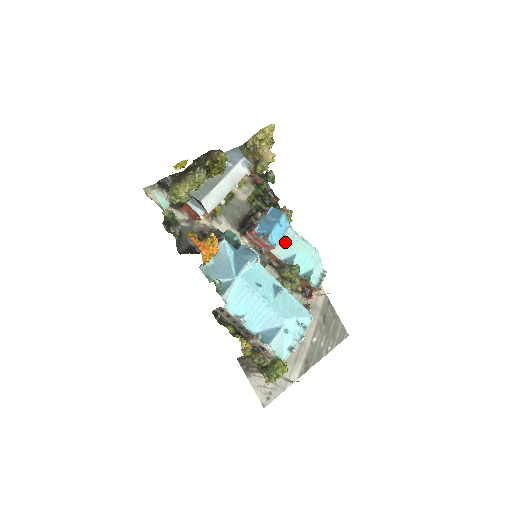
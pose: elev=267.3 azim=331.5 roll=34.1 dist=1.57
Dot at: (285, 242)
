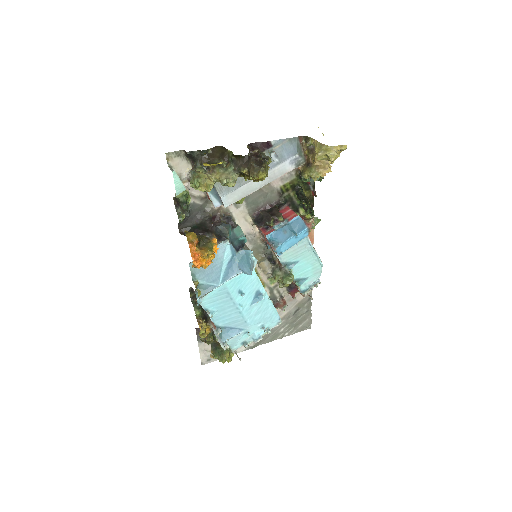
Dot at: (294, 248)
